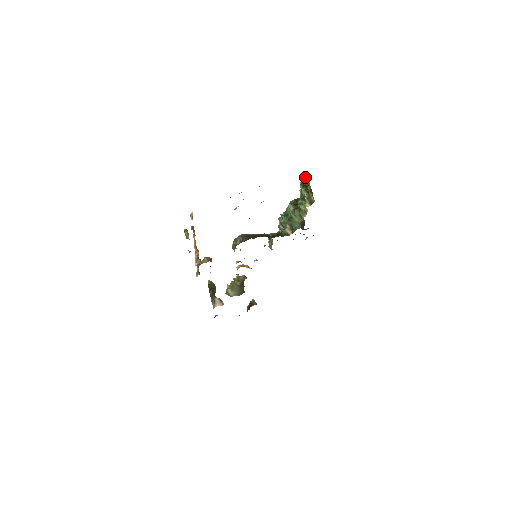
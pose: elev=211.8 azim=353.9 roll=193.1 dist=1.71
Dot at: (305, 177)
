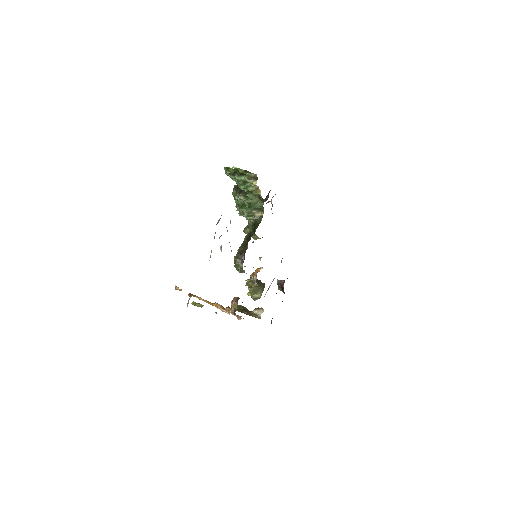
Dot at: (226, 167)
